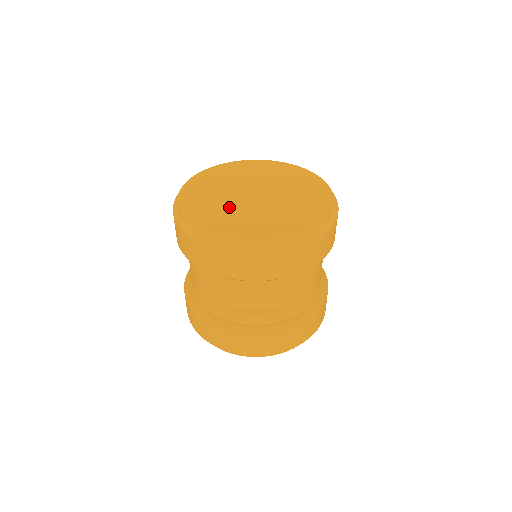
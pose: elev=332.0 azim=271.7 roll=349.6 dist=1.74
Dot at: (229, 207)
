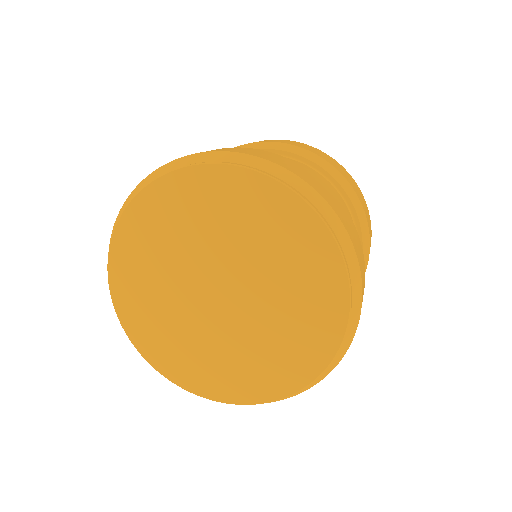
Dot at: (173, 311)
